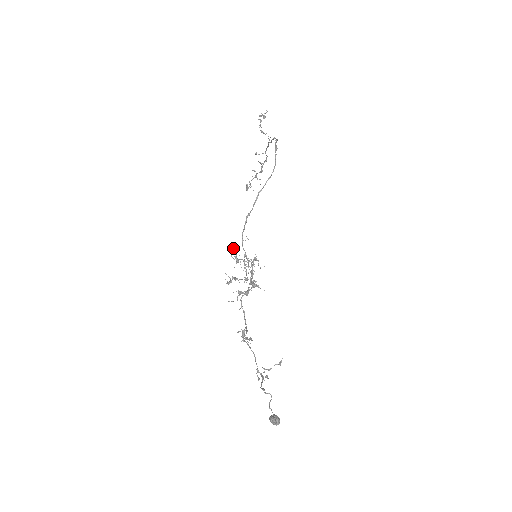
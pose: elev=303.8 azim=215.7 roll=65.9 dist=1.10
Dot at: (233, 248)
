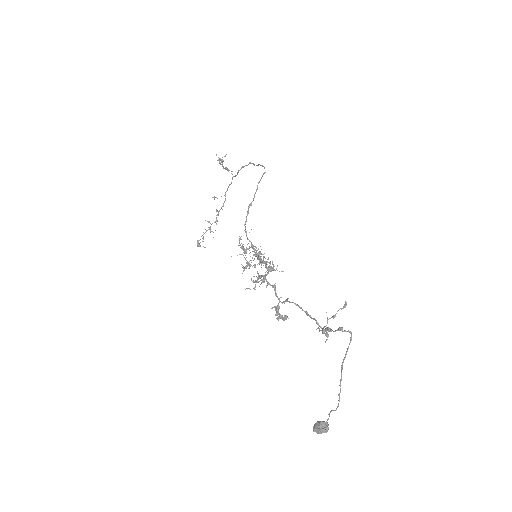
Dot at: occluded
